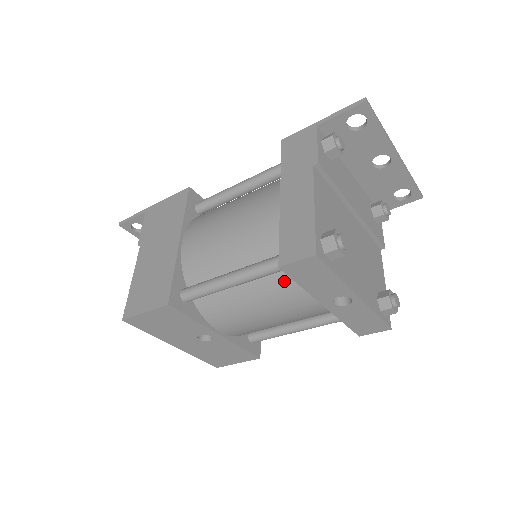
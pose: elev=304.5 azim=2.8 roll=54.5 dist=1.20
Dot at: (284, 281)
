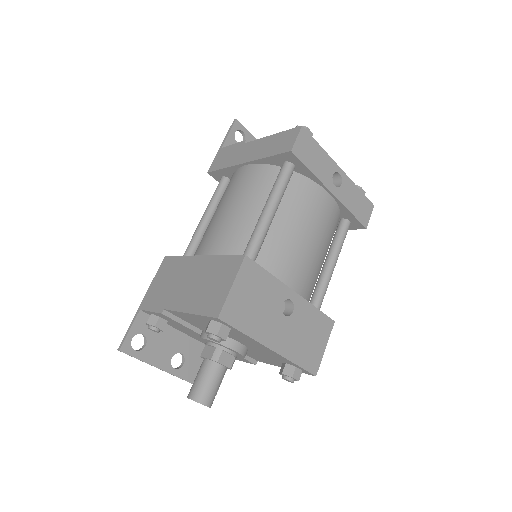
Dot at: (297, 190)
